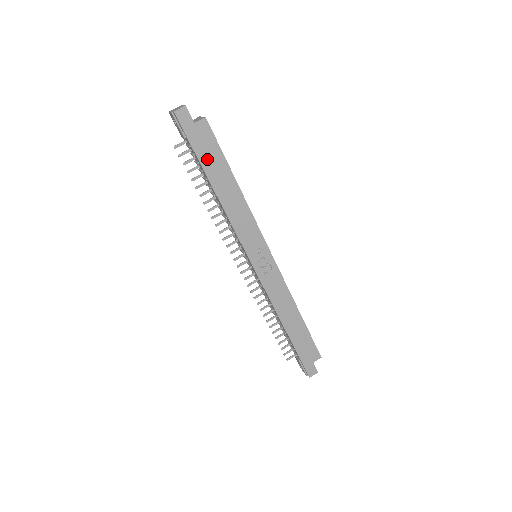
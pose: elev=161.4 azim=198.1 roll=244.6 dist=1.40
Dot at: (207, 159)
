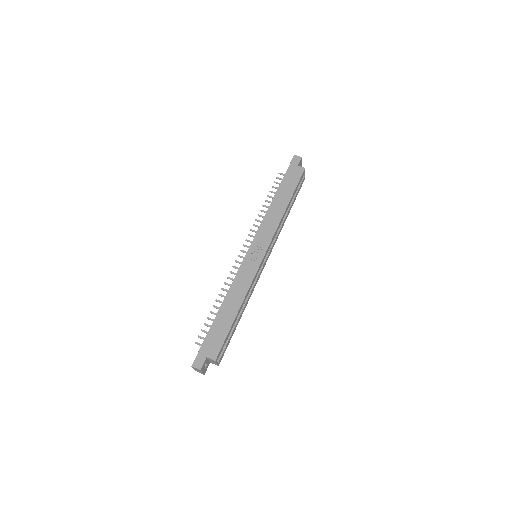
Dot at: (287, 183)
